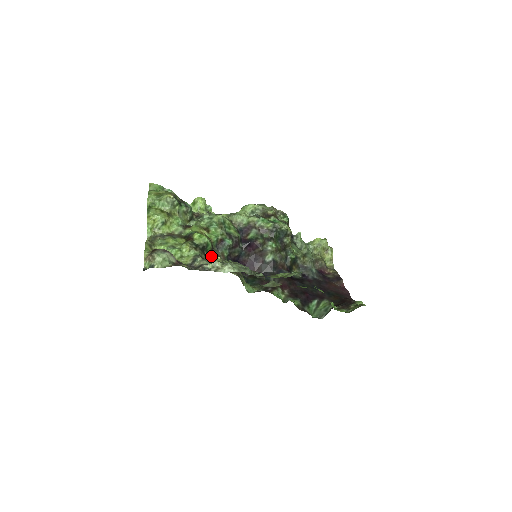
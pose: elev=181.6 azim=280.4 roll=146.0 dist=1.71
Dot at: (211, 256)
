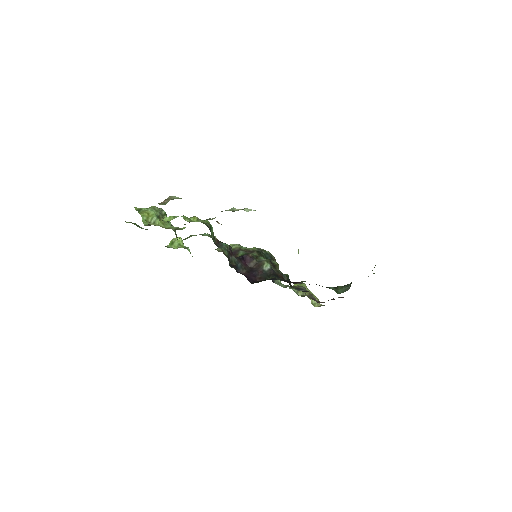
Dot at: occluded
